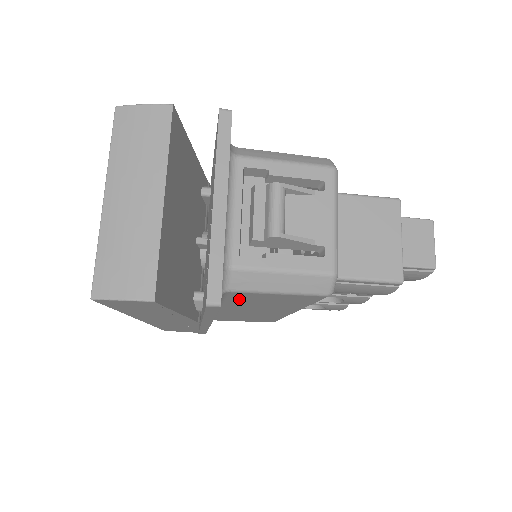
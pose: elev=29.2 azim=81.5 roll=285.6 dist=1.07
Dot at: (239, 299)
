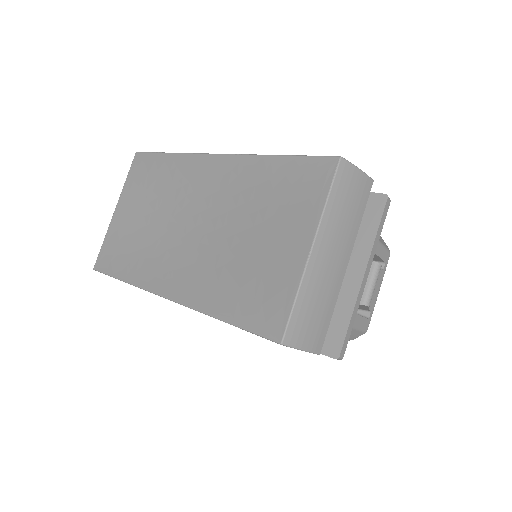
Dot at: occluded
